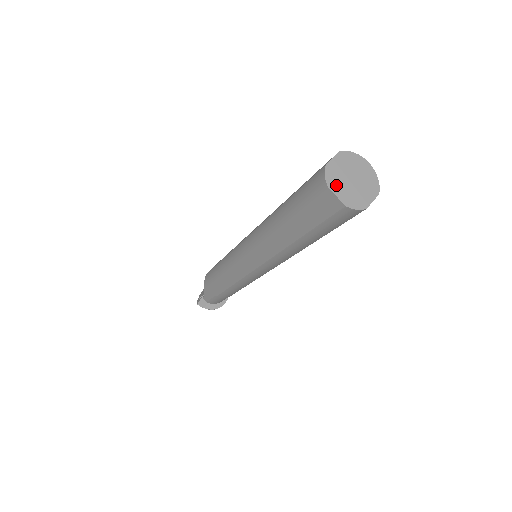
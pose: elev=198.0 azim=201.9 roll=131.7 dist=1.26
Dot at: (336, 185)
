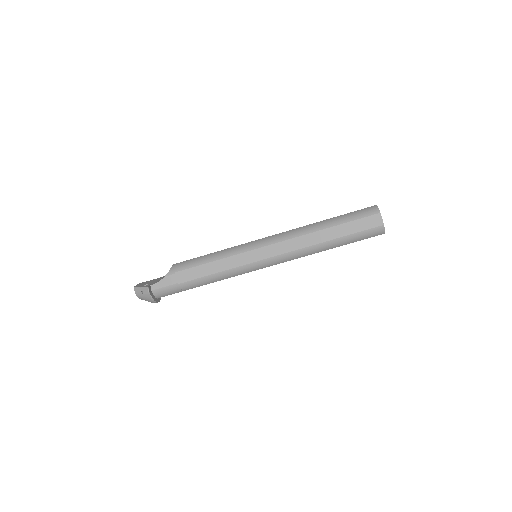
Dot at: (380, 215)
